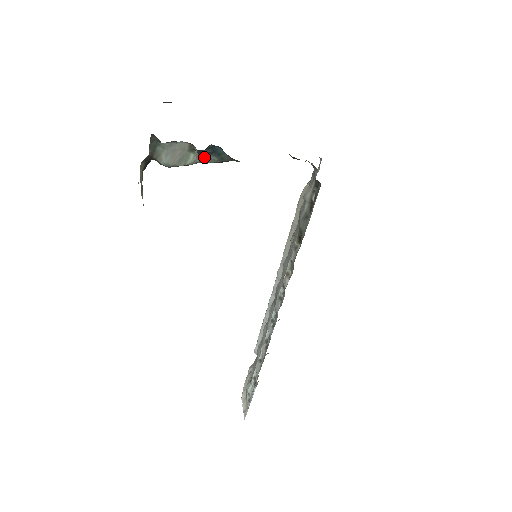
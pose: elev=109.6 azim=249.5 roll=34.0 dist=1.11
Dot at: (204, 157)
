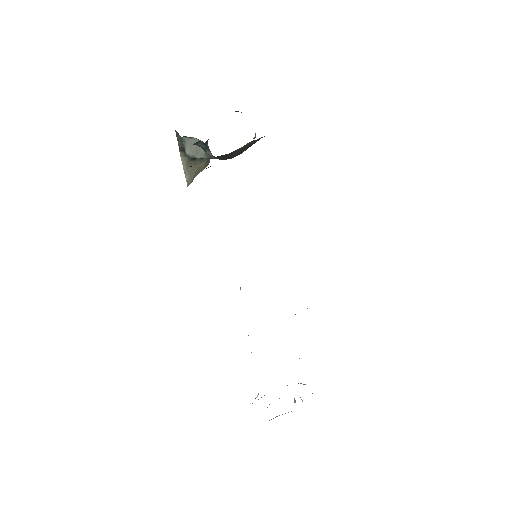
Dot at: (206, 152)
